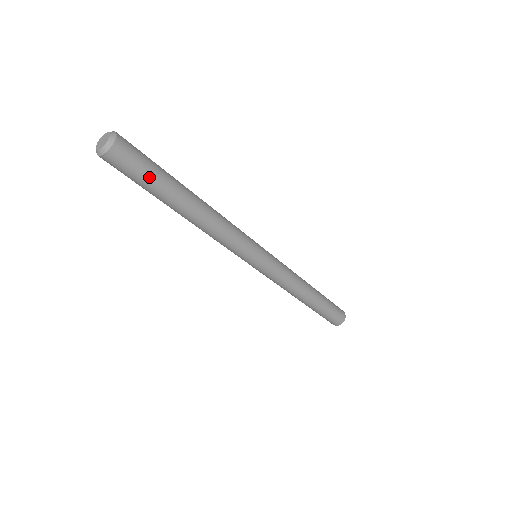
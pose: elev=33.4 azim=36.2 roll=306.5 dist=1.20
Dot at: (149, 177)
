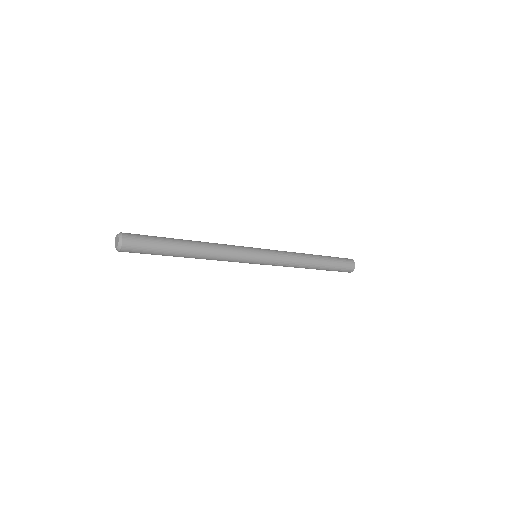
Dot at: occluded
